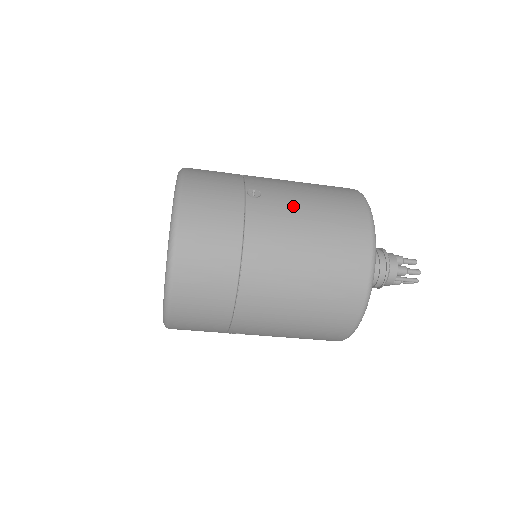
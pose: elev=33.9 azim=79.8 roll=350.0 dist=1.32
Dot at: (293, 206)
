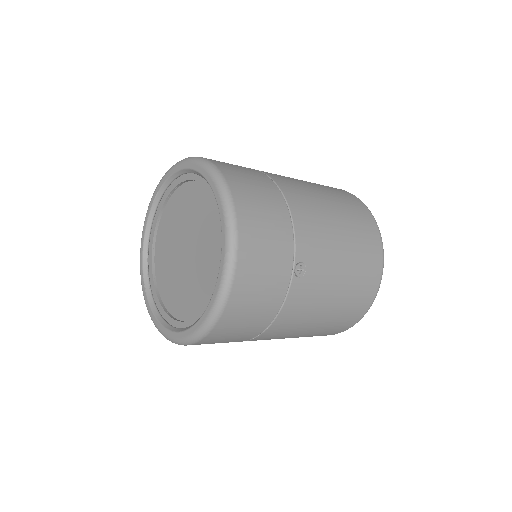
Dot at: (328, 284)
